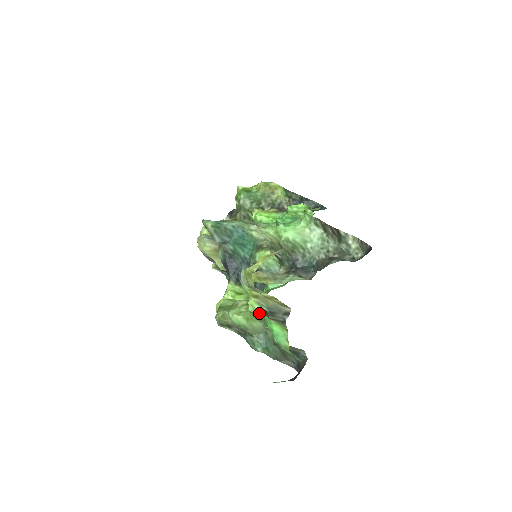
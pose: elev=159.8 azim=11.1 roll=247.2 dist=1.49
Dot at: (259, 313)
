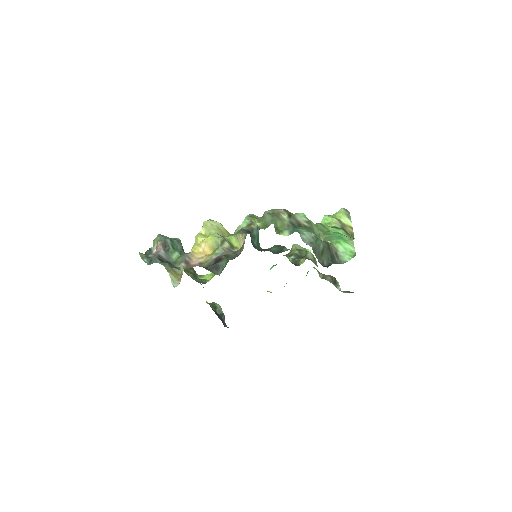
Dot at: (328, 226)
